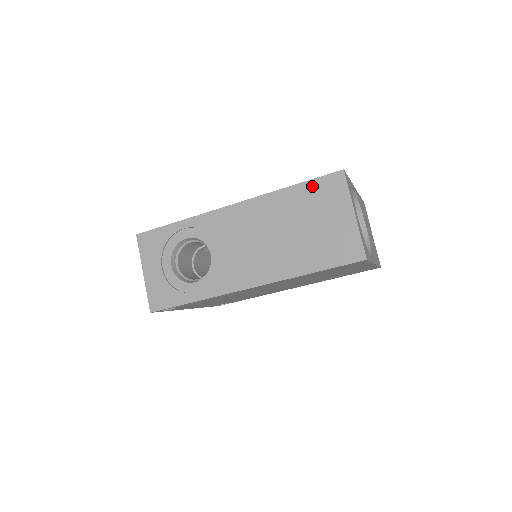
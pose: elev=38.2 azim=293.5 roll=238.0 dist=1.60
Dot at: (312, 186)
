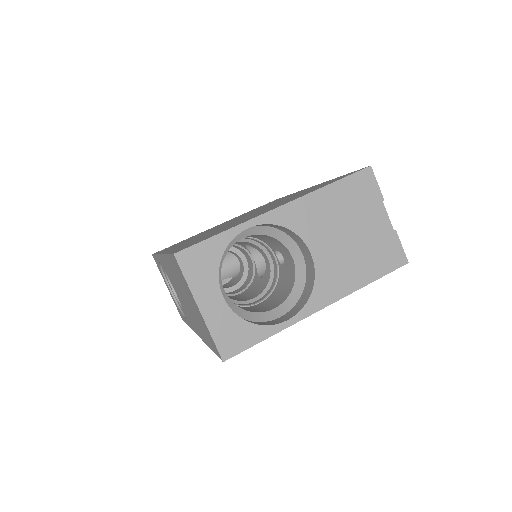
Dot at: (172, 262)
